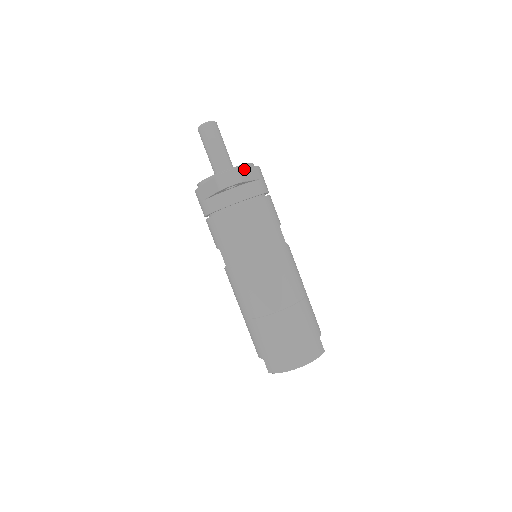
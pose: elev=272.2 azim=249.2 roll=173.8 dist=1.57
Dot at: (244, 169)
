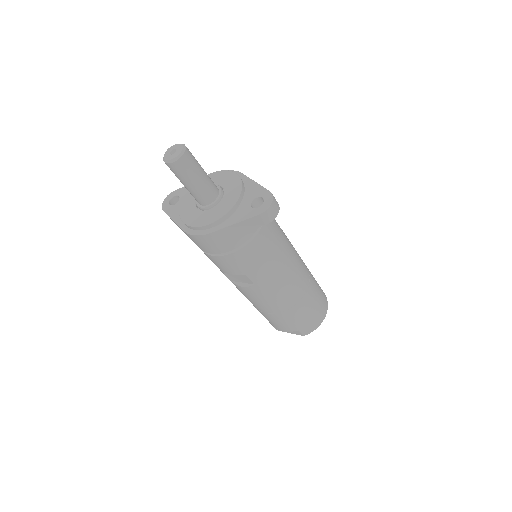
Dot at: (262, 187)
